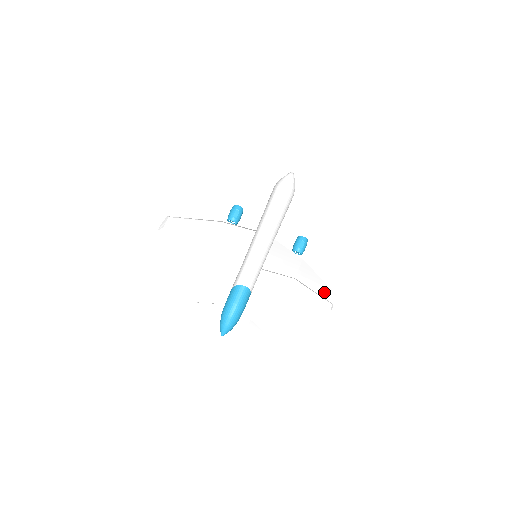
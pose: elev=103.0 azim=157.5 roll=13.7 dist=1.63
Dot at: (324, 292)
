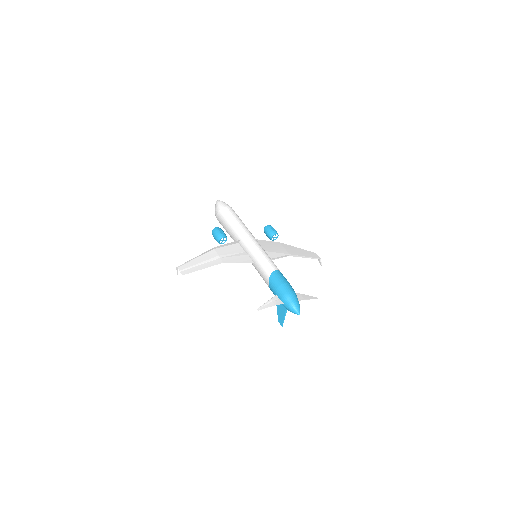
Dot at: (309, 255)
